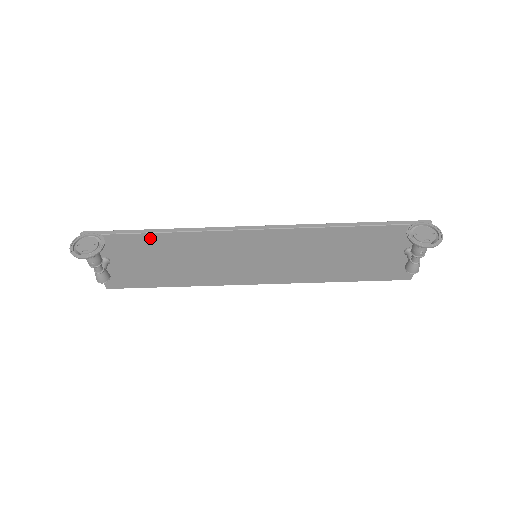
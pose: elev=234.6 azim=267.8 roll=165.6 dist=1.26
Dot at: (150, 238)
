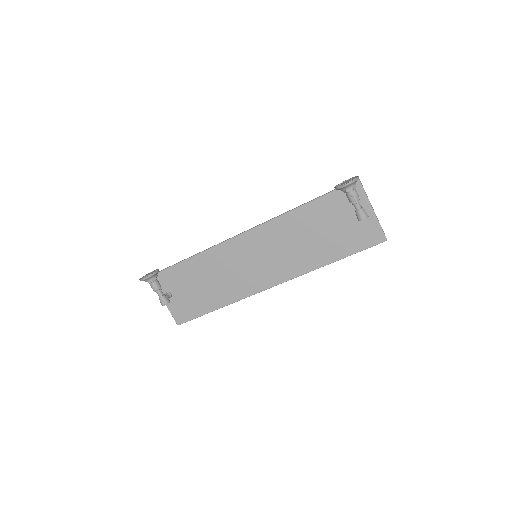
Dot at: (187, 264)
